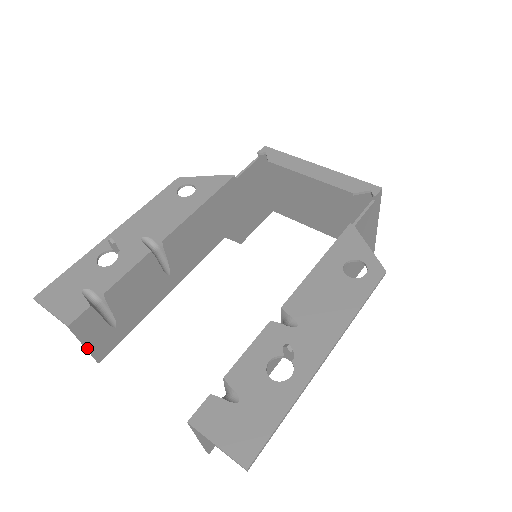
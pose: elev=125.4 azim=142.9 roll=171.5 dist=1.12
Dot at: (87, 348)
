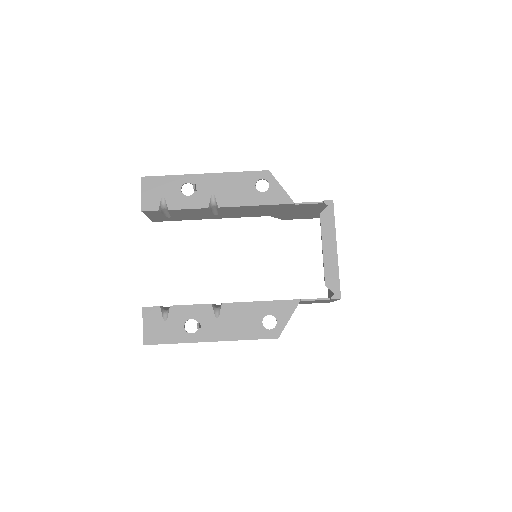
Dot at: (149, 217)
